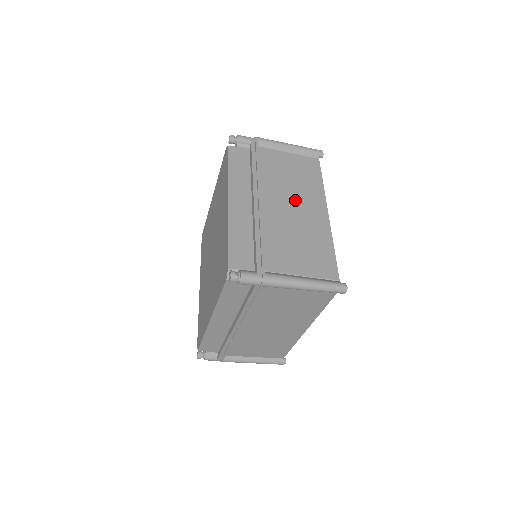
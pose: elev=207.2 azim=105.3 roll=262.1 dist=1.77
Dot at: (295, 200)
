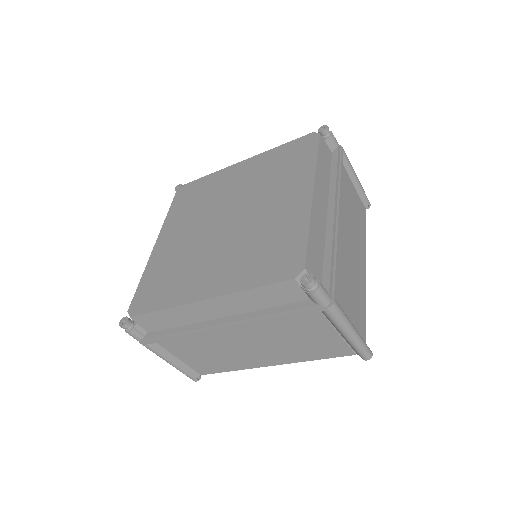
Dot at: (352, 235)
